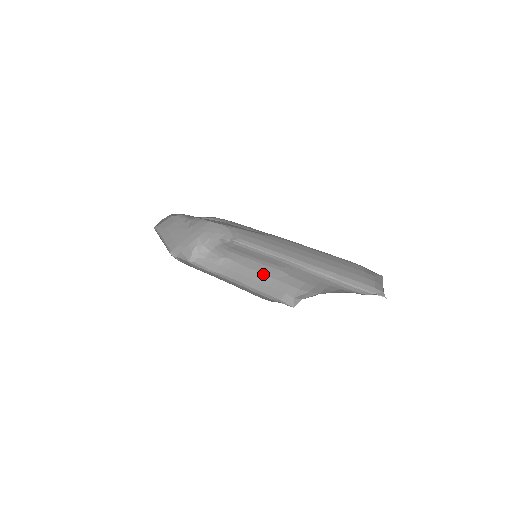
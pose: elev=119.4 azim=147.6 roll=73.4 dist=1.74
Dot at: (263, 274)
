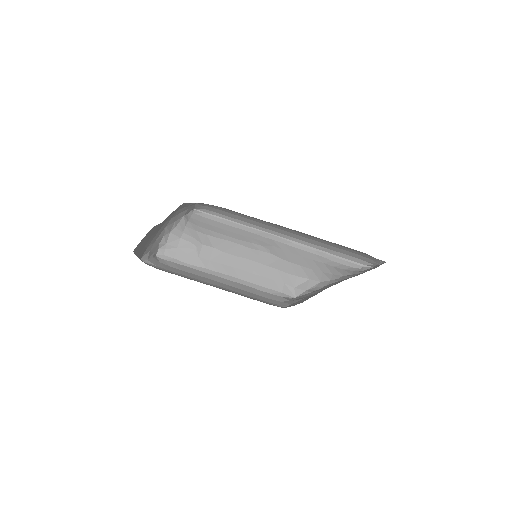
Dot at: (253, 262)
